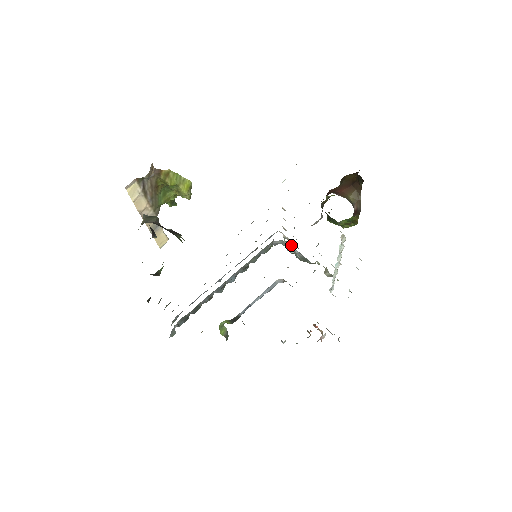
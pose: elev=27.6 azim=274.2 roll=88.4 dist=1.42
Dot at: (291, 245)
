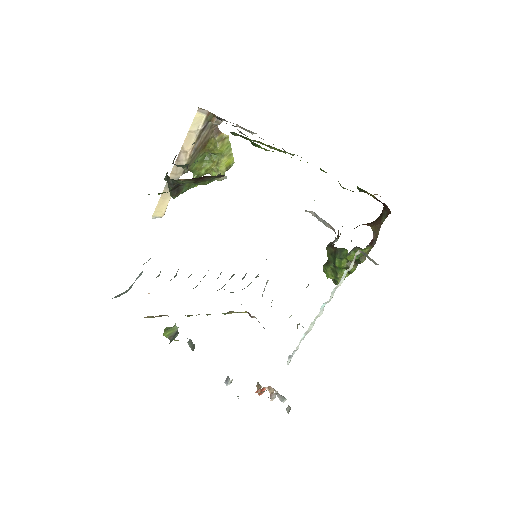
Dot at: occluded
